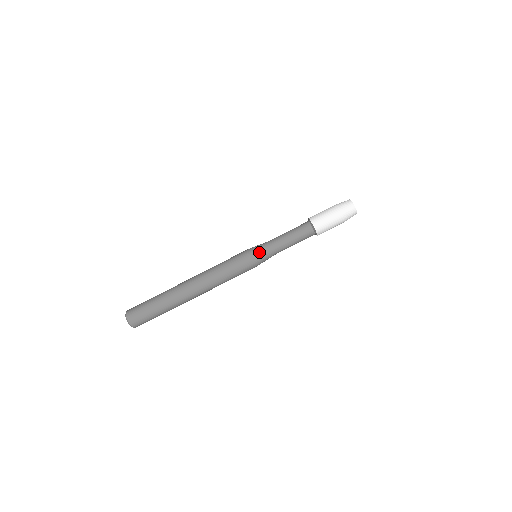
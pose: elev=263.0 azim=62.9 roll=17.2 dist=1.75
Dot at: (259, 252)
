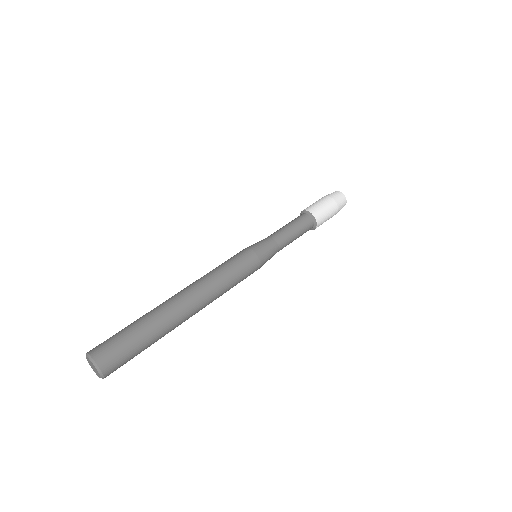
Dot at: occluded
